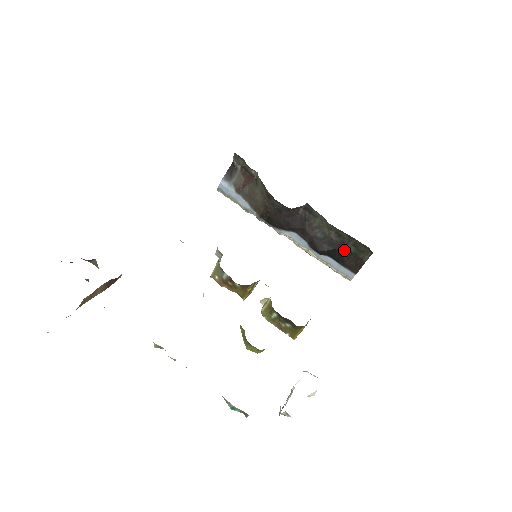
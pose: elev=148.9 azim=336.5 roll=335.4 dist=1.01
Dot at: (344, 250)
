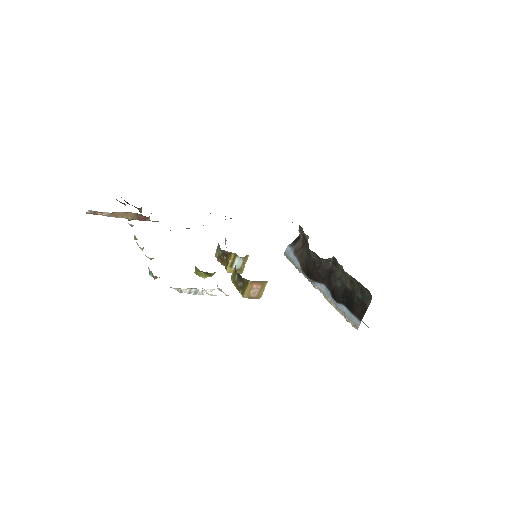
Dot at: (354, 297)
